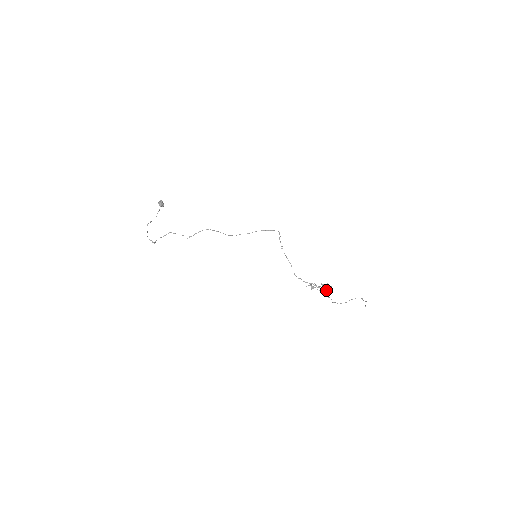
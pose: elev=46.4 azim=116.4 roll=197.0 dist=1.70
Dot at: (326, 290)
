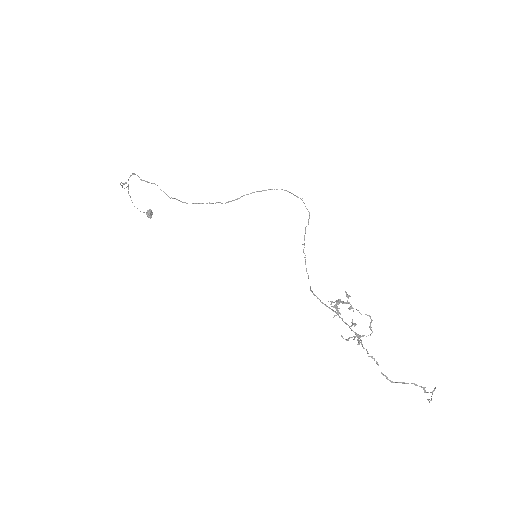
Dot at: (358, 337)
